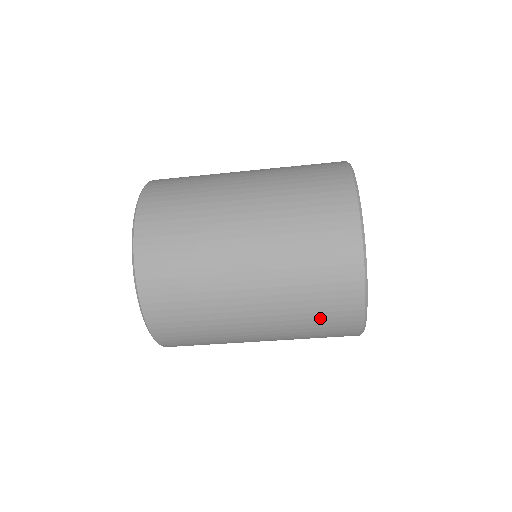
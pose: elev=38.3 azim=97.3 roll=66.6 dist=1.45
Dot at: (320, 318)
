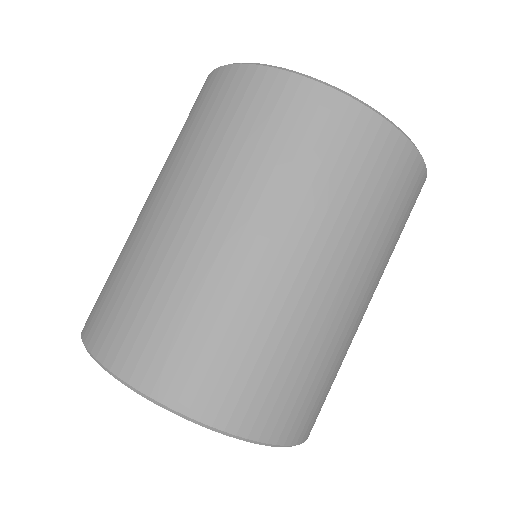
Dot at: (298, 148)
